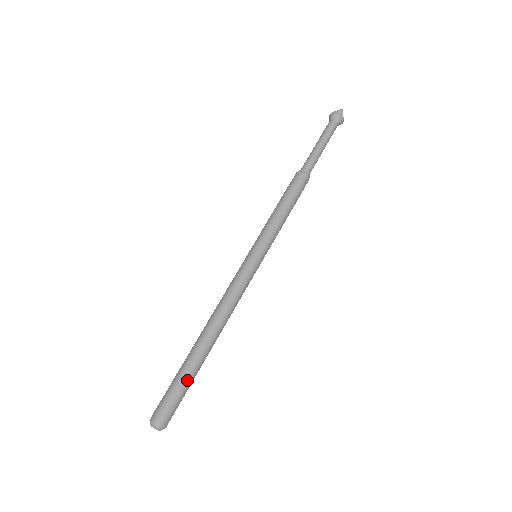
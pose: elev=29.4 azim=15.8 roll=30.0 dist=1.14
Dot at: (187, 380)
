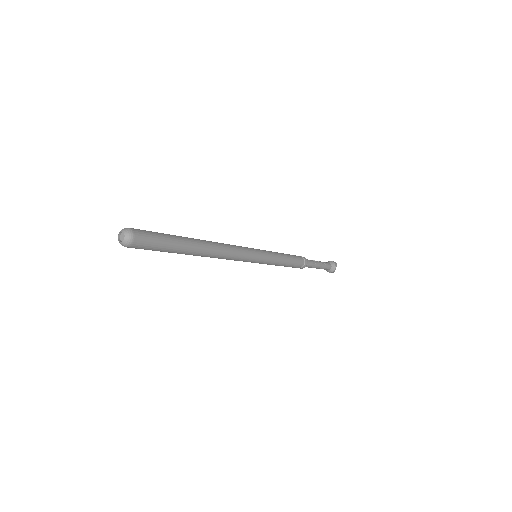
Dot at: (173, 240)
